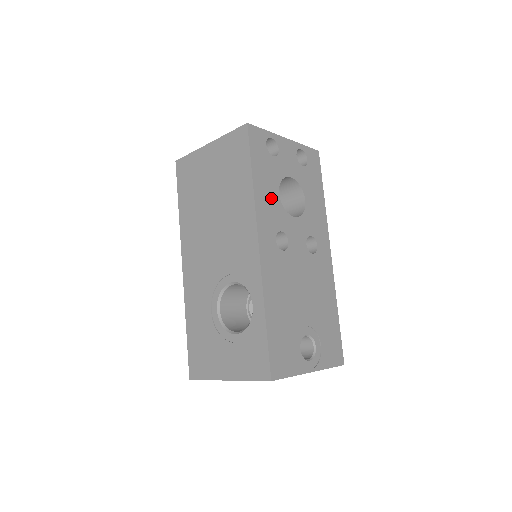
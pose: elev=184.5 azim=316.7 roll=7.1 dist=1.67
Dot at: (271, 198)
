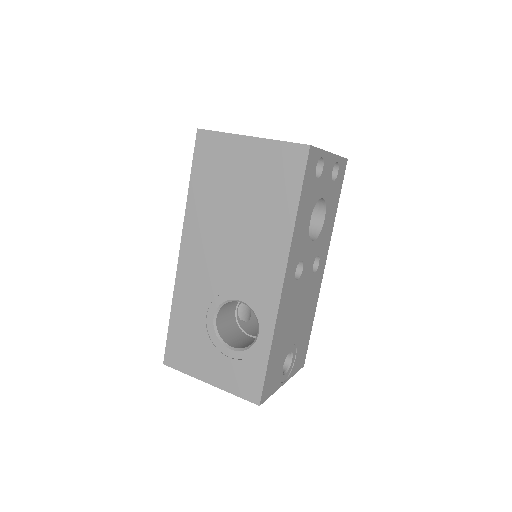
Dot at: (304, 227)
